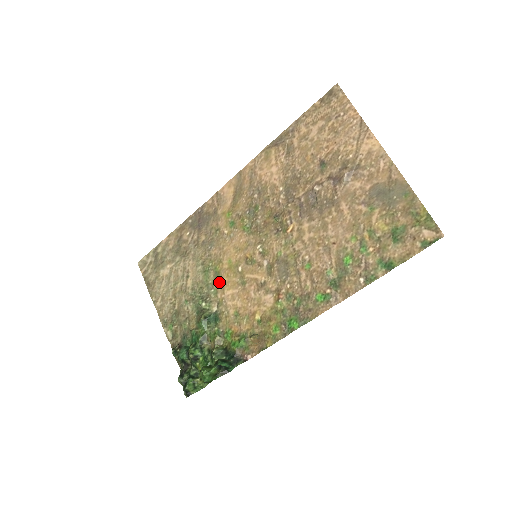
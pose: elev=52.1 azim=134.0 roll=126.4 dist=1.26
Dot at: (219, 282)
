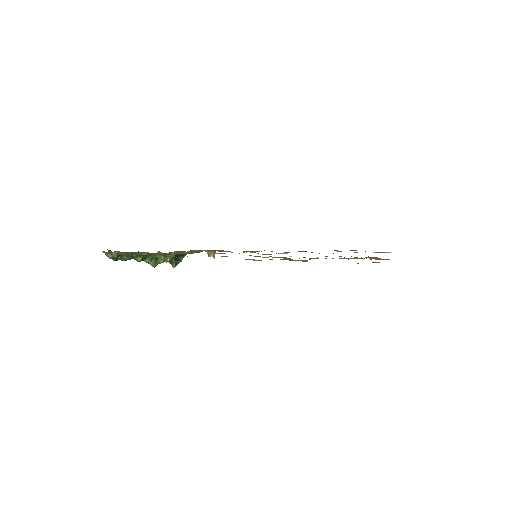
Dot at: occluded
